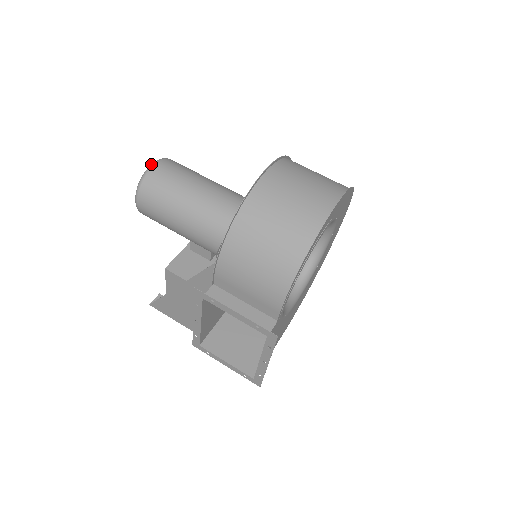
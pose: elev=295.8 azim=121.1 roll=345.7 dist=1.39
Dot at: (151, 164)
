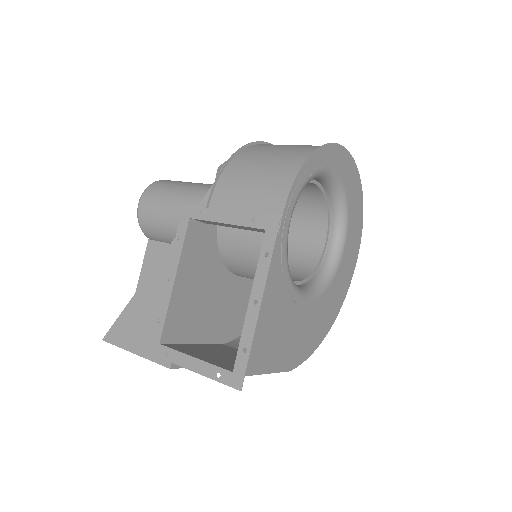
Dot at: occluded
